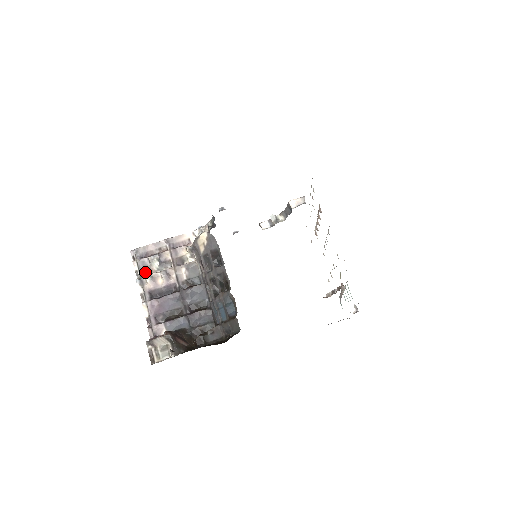
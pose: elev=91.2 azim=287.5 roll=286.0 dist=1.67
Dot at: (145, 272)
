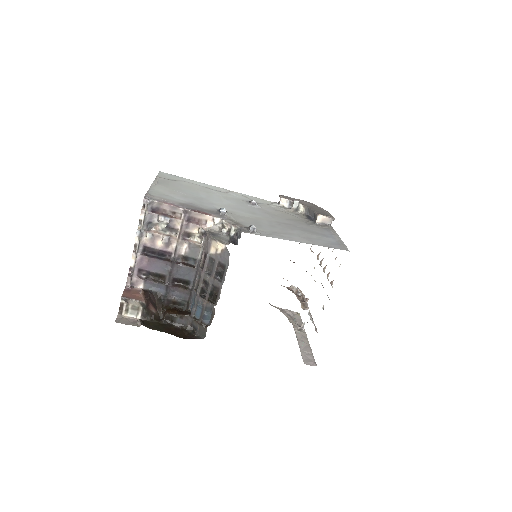
Dot at: (149, 225)
